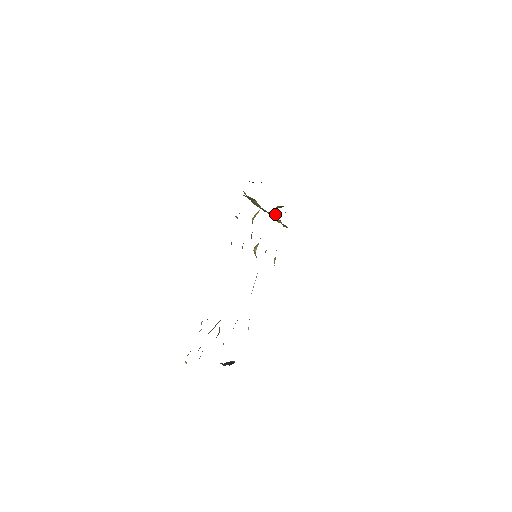
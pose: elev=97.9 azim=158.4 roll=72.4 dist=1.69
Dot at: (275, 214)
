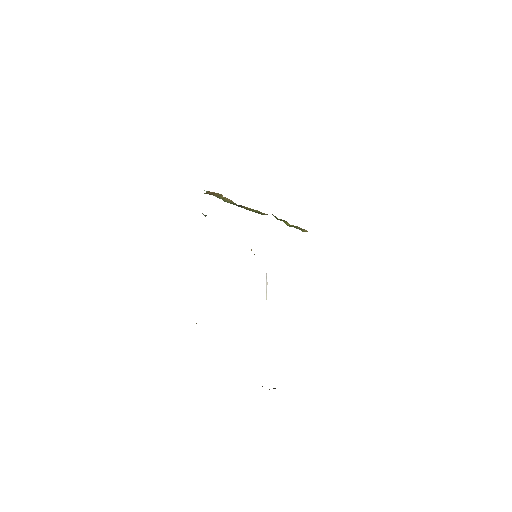
Dot at: occluded
